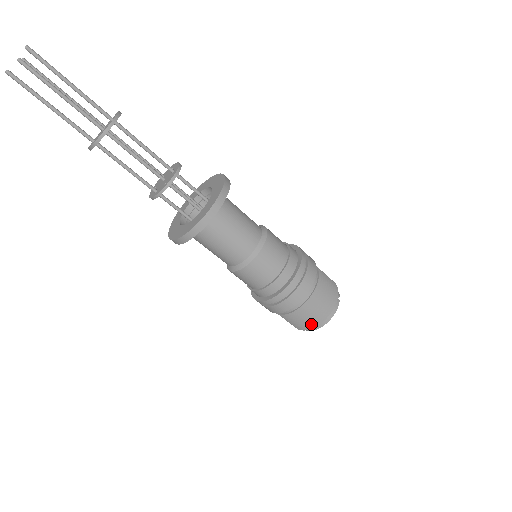
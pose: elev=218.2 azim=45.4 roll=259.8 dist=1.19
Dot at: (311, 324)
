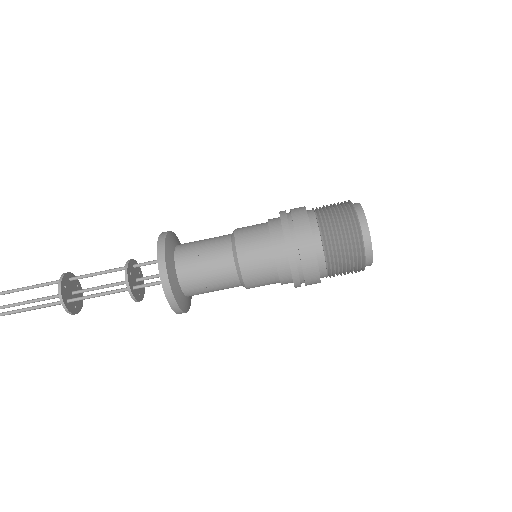
Dot at: (354, 234)
